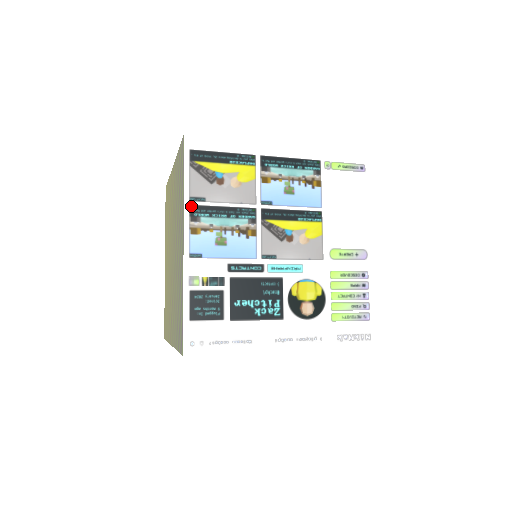
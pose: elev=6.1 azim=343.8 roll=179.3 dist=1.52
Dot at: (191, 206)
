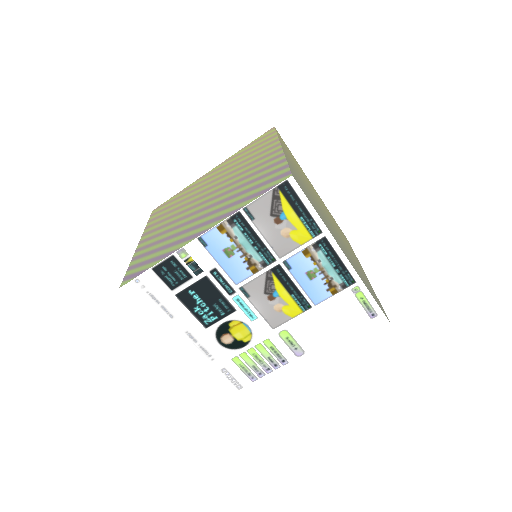
Dot at: (239, 213)
